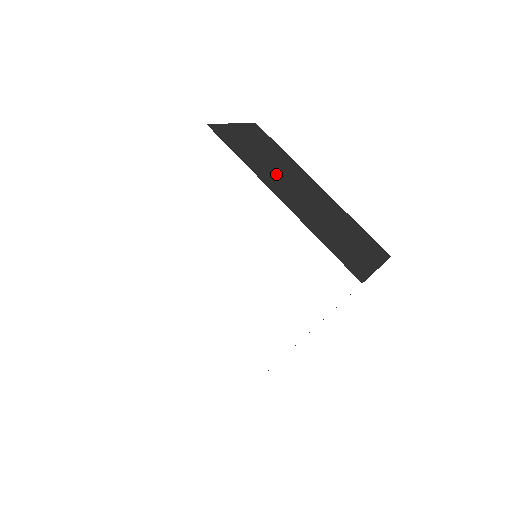
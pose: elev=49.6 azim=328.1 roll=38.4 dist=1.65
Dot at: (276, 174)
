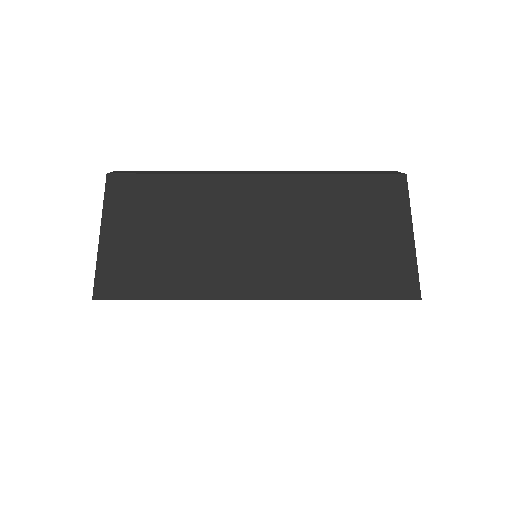
Dot at: occluded
